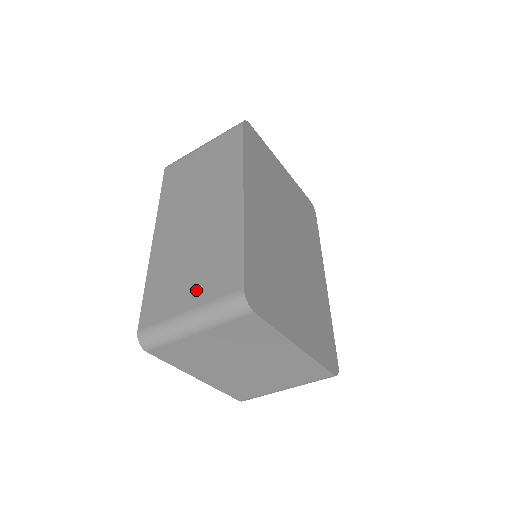
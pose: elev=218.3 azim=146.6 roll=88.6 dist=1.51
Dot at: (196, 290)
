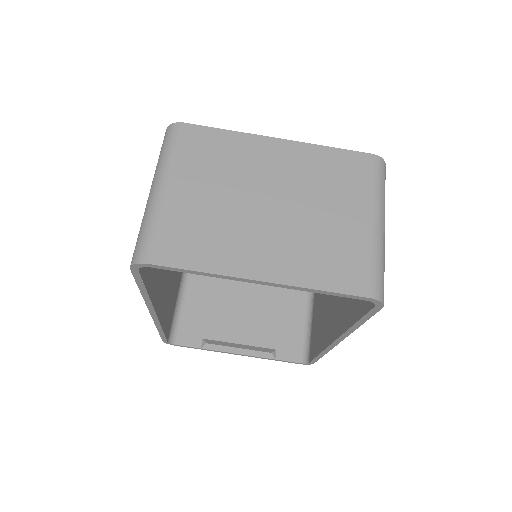
Dot at: occluded
